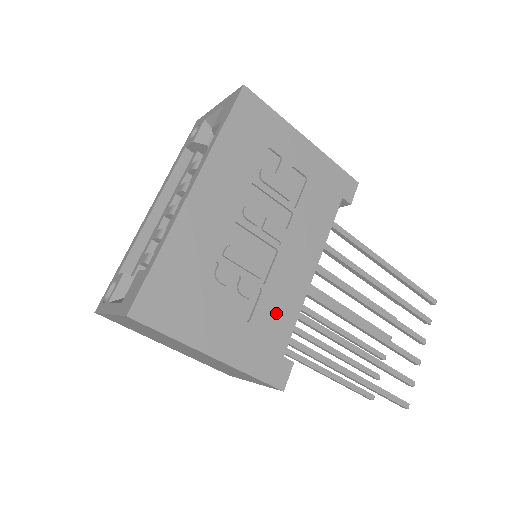
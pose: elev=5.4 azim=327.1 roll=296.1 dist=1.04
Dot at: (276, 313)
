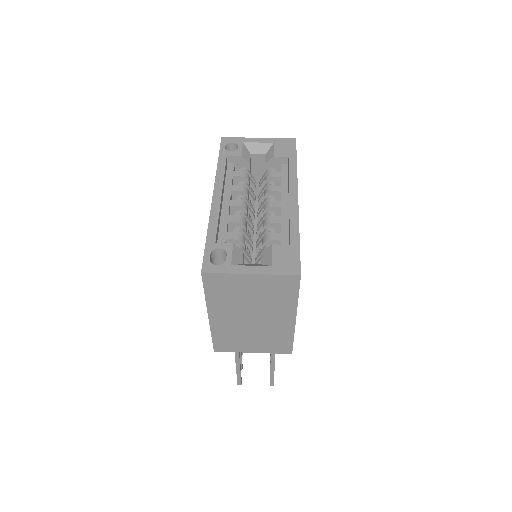
Dot at: occluded
